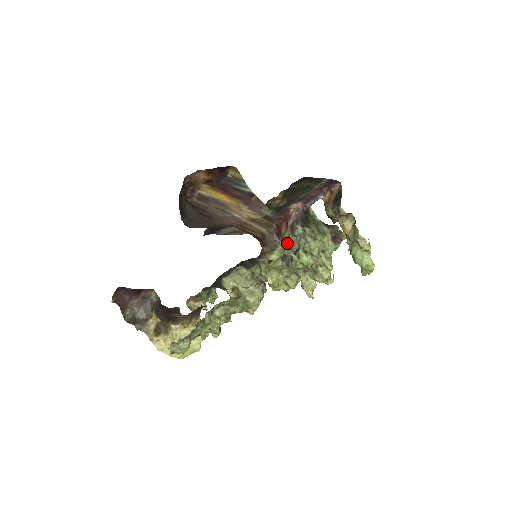
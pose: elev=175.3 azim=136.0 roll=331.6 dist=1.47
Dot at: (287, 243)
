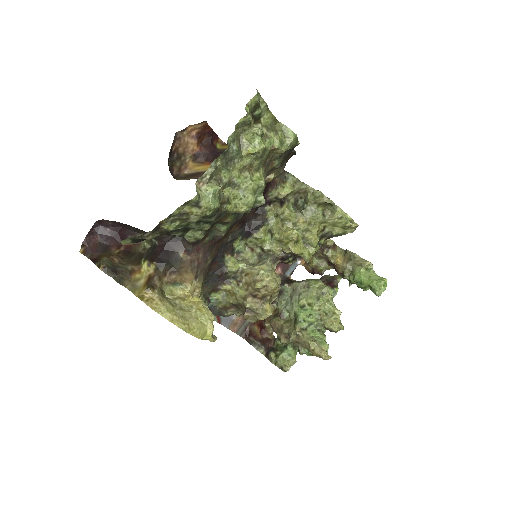
Dot at: (276, 314)
